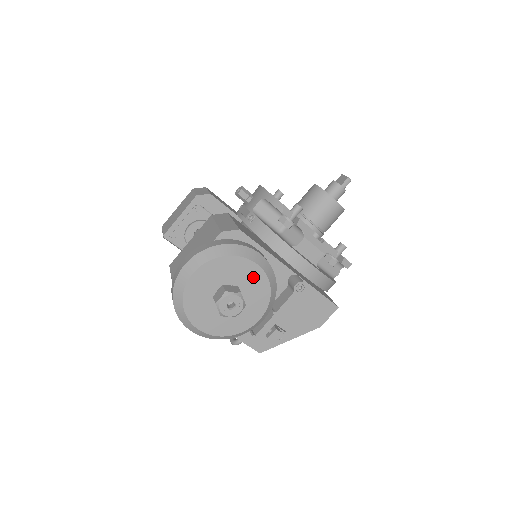
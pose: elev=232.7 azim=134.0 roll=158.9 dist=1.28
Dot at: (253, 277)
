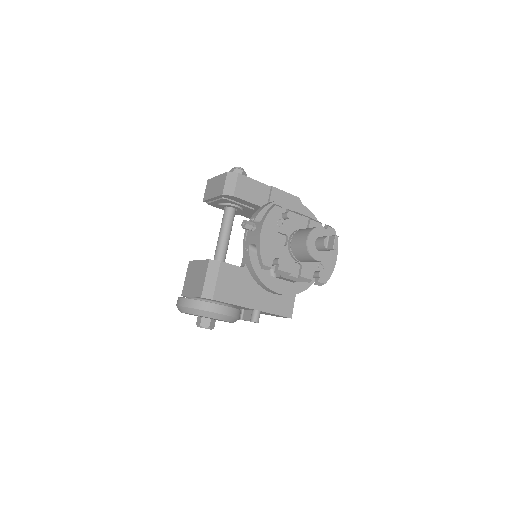
Dot at: occluded
